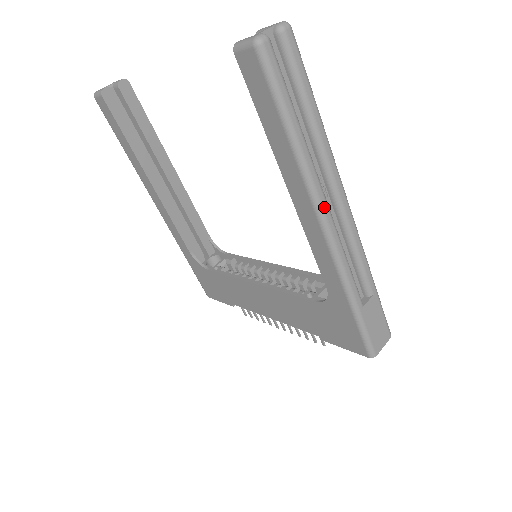
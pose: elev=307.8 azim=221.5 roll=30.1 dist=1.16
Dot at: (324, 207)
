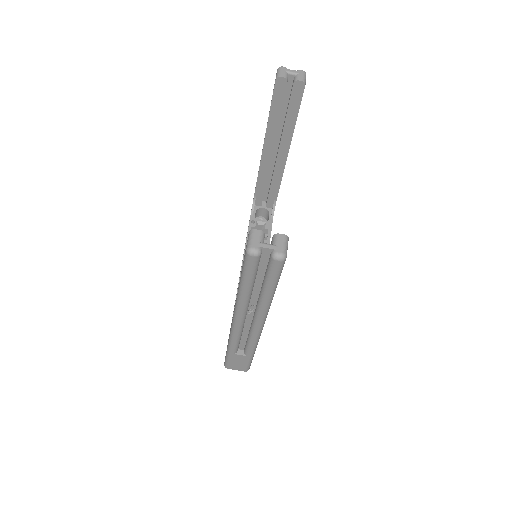
Dot at: (239, 318)
